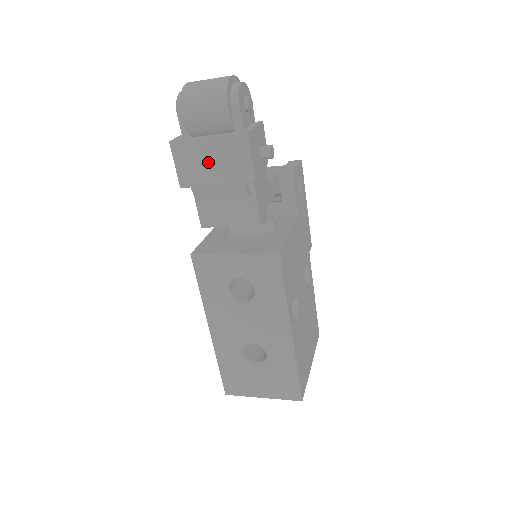
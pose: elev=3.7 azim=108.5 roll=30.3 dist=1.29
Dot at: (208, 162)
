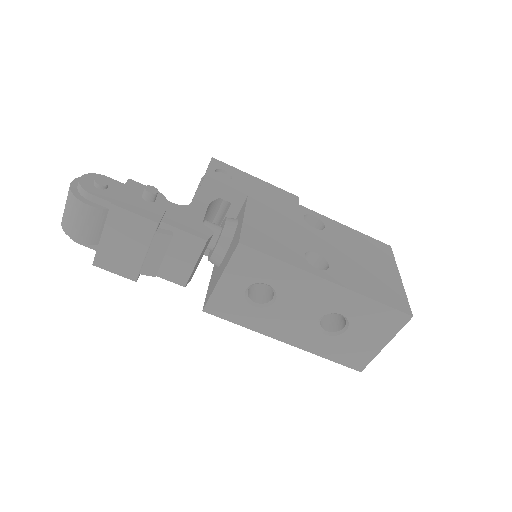
Dot at: (123, 248)
